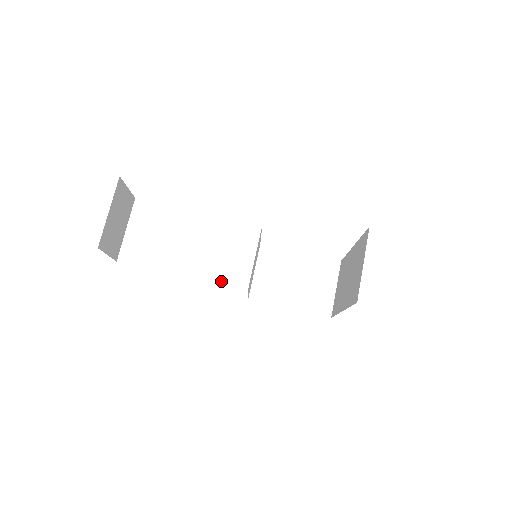
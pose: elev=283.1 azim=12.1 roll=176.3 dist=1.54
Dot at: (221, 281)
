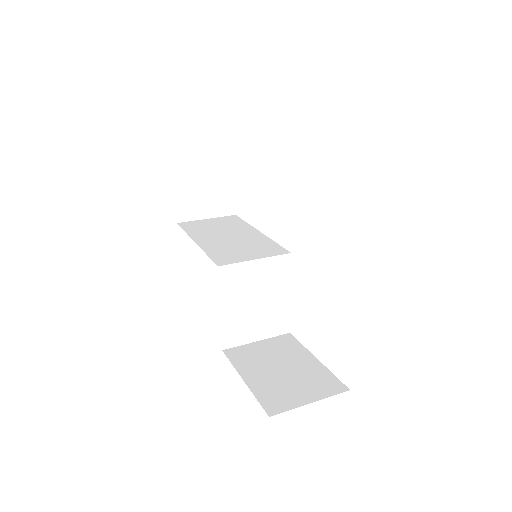
Dot at: (210, 255)
